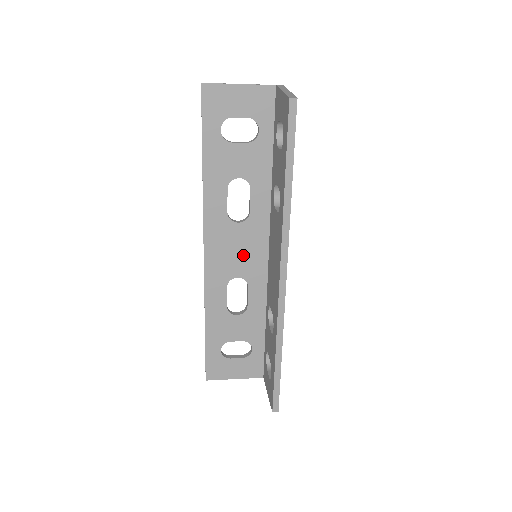
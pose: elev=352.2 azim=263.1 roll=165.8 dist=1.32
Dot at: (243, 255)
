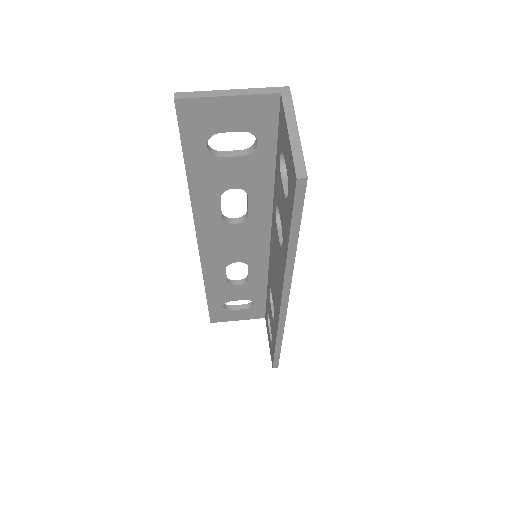
Dot at: (242, 247)
